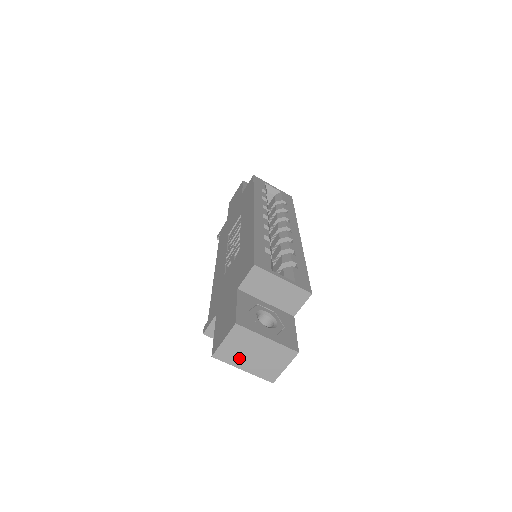
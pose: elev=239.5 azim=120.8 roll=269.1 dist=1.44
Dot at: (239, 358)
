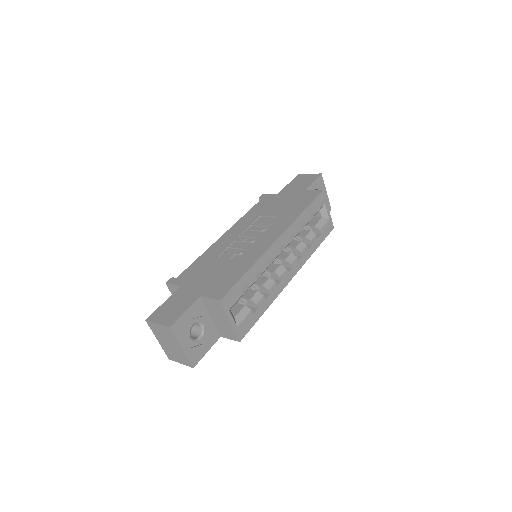
Dot at: (160, 336)
